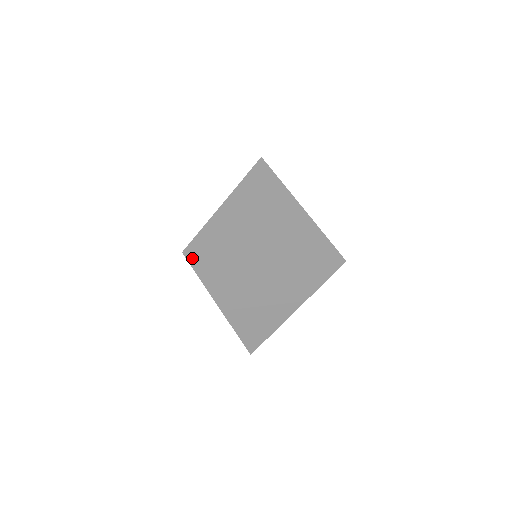
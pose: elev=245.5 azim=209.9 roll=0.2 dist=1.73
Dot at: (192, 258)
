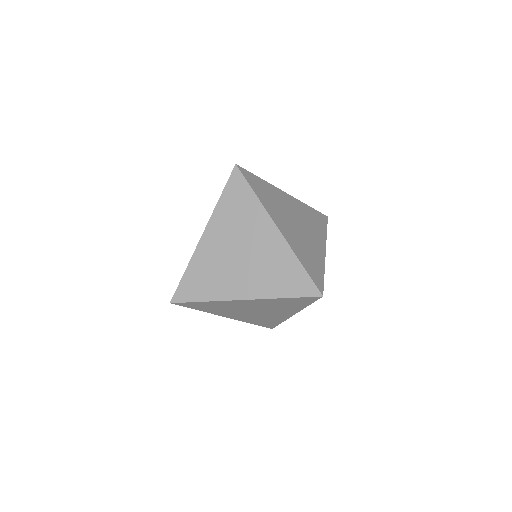
Dot at: (236, 175)
